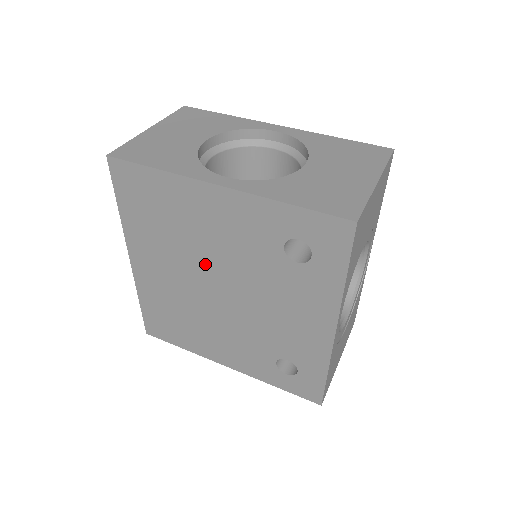
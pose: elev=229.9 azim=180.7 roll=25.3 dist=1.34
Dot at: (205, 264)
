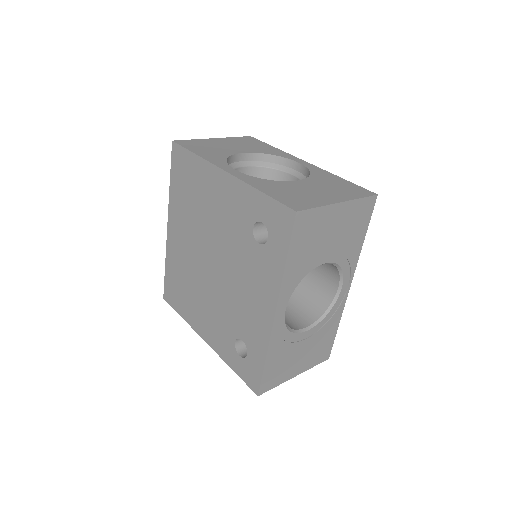
Dot at: (207, 237)
